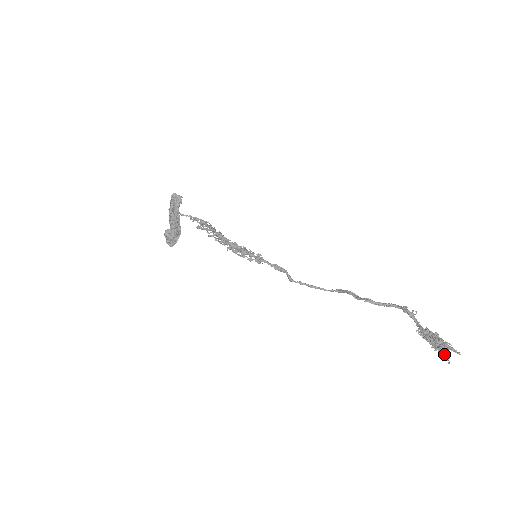
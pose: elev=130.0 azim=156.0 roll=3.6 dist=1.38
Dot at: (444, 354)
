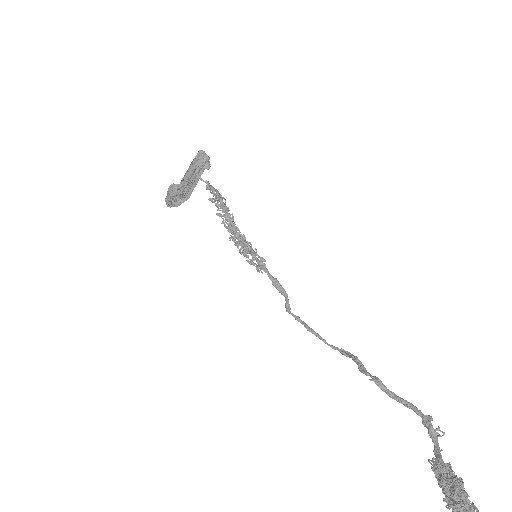
Dot at: out of frame
